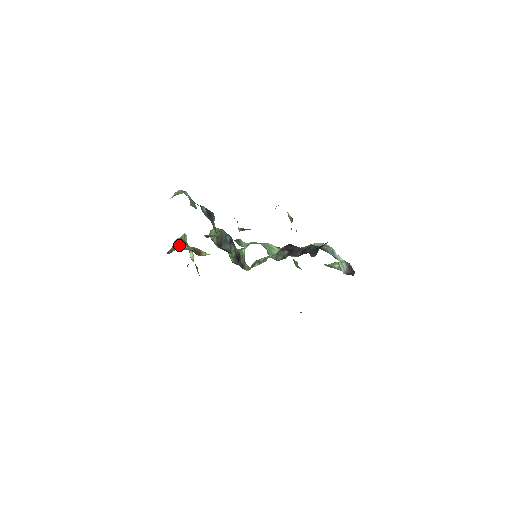
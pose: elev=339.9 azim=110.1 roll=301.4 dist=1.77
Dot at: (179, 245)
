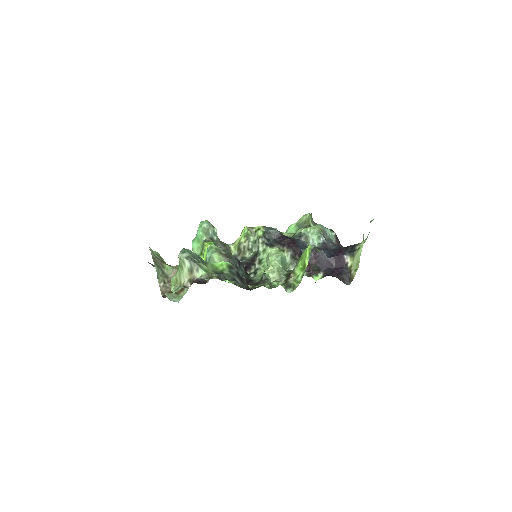
Dot at: (163, 273)
